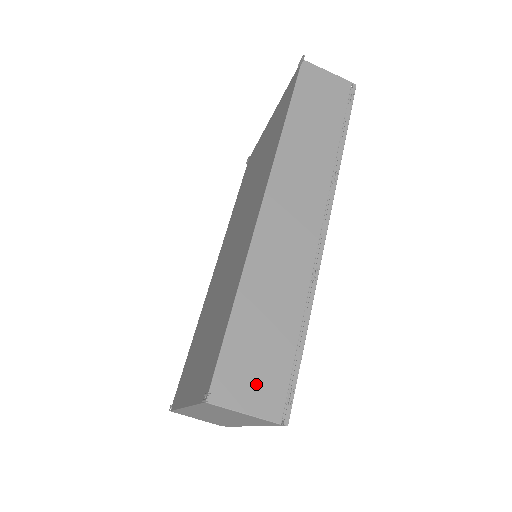
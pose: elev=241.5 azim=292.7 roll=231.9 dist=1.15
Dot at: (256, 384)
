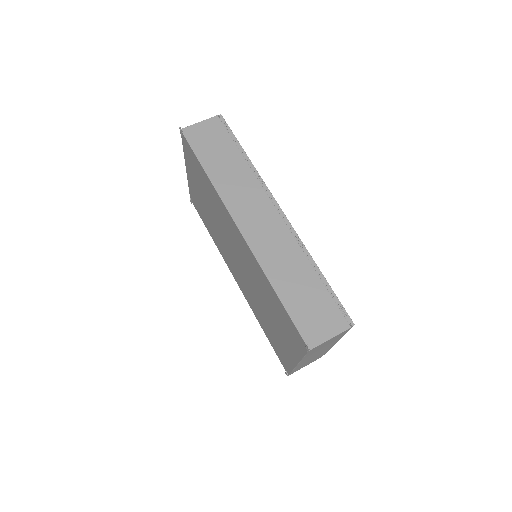
Dot at: (323, 321)
